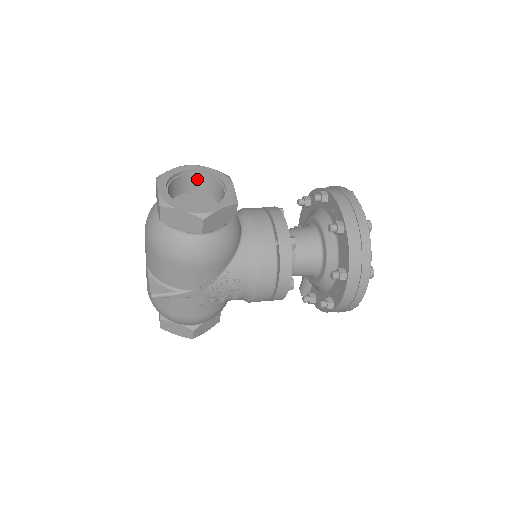
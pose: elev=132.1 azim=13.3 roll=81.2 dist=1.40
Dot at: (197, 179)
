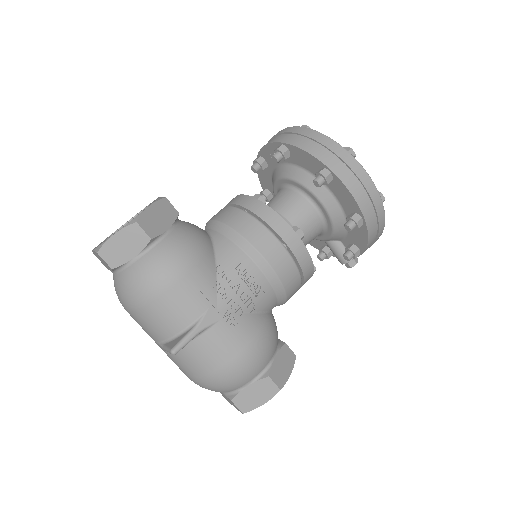
Dot at: occluded
